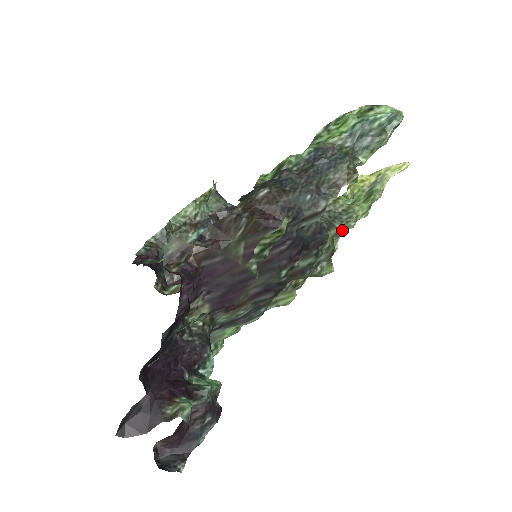
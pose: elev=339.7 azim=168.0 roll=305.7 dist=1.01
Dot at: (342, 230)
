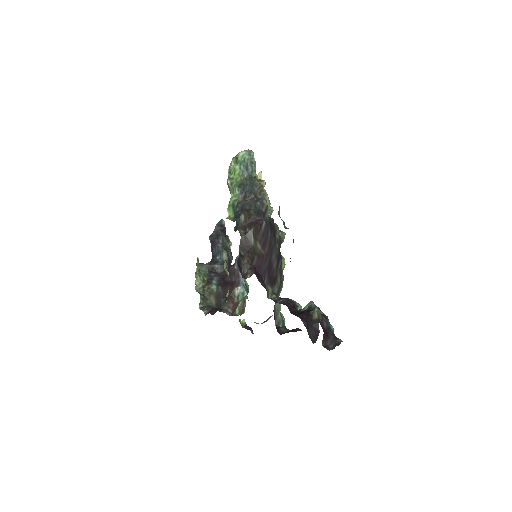
Dot at: occluded
